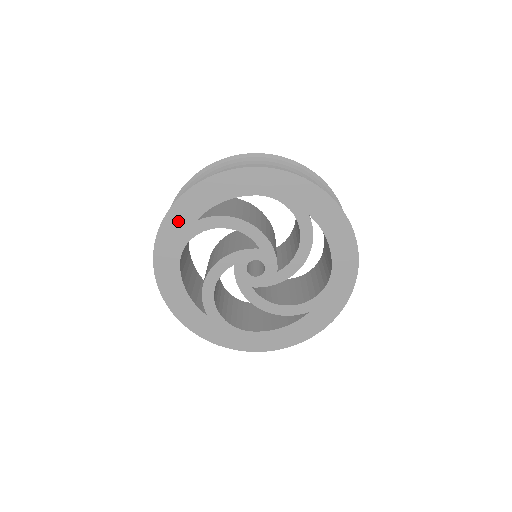
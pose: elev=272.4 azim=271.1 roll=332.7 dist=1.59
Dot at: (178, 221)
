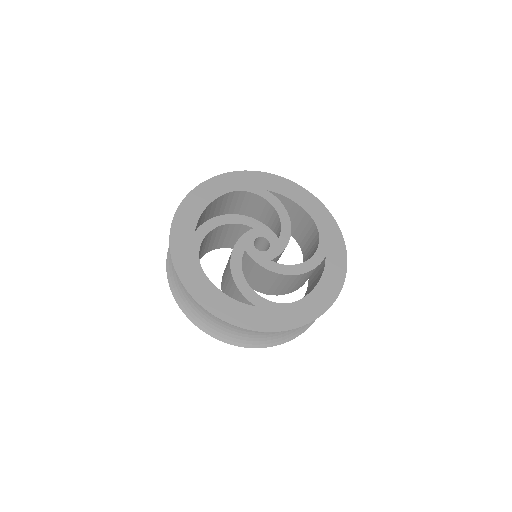
Dot at: (181, 239)
